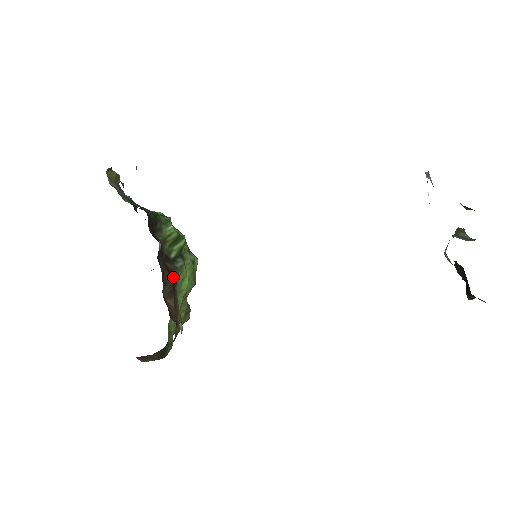
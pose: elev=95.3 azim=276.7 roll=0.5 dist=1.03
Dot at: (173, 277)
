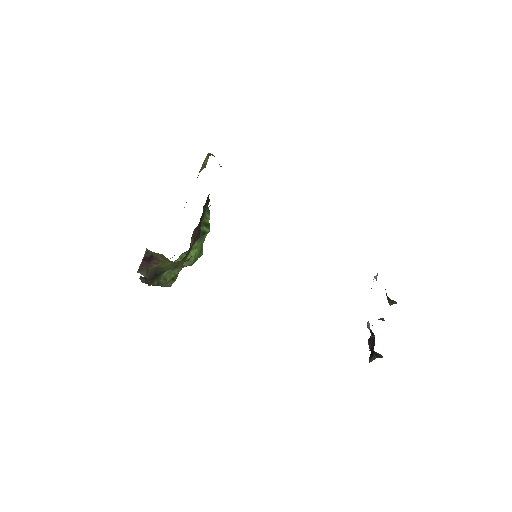
Dot at: occluded
